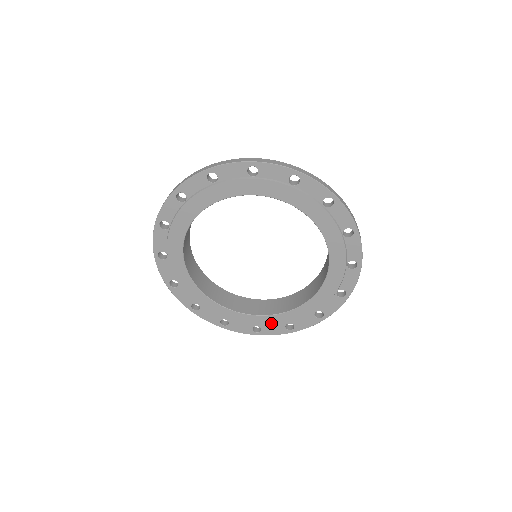
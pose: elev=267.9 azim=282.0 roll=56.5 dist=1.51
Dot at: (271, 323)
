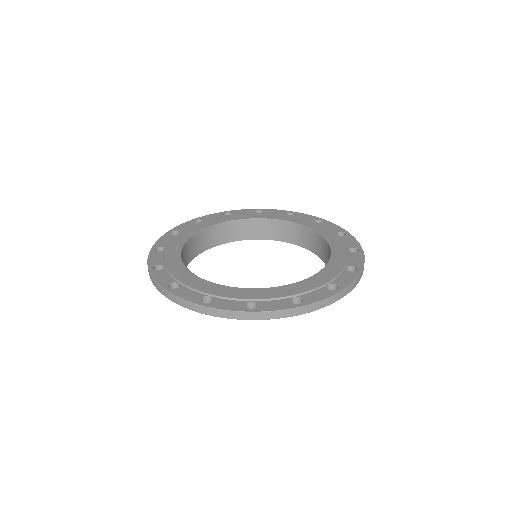
Dot at: (308, 287)
